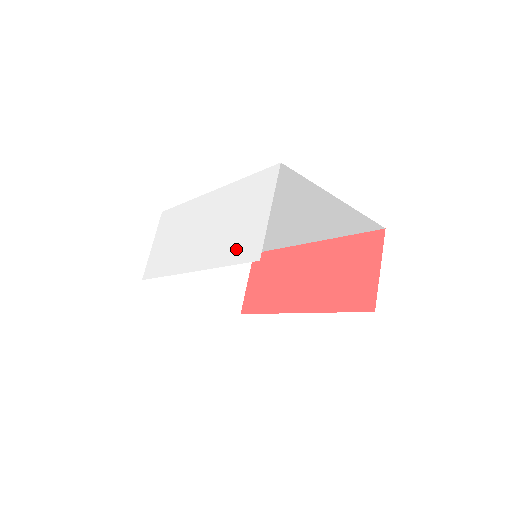
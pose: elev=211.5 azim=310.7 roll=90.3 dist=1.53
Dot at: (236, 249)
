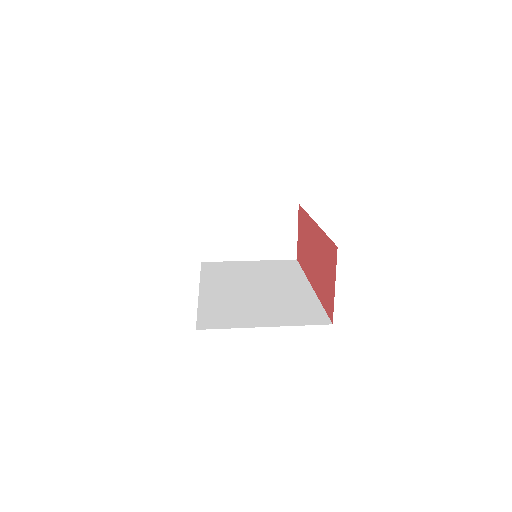
Dot at: occluded
